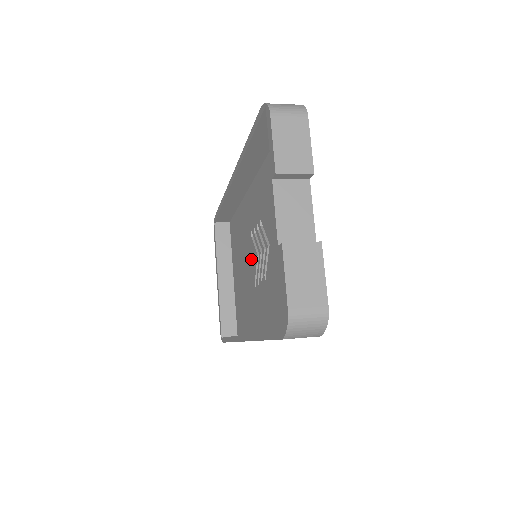
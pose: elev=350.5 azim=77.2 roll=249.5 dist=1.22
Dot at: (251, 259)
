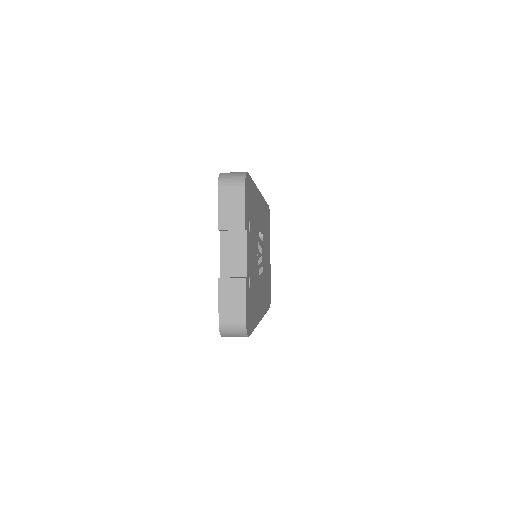
Dot at: occluded
